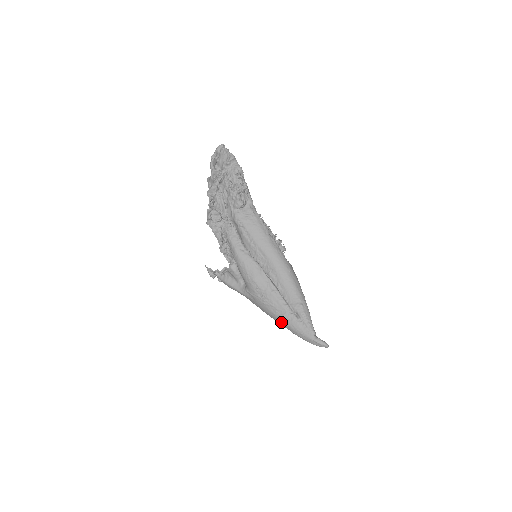
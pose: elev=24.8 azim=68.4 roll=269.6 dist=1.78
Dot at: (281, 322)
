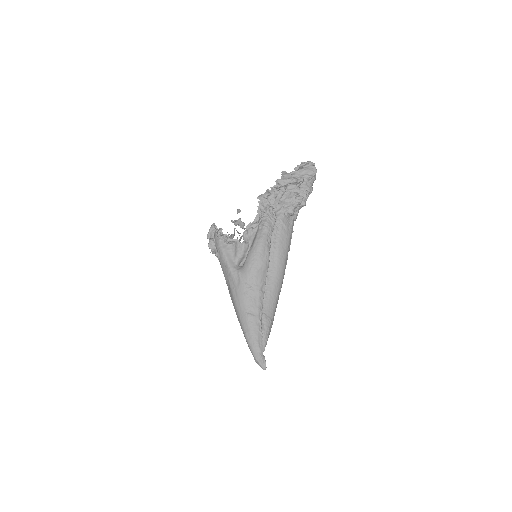
Dot at: (245, 319)
